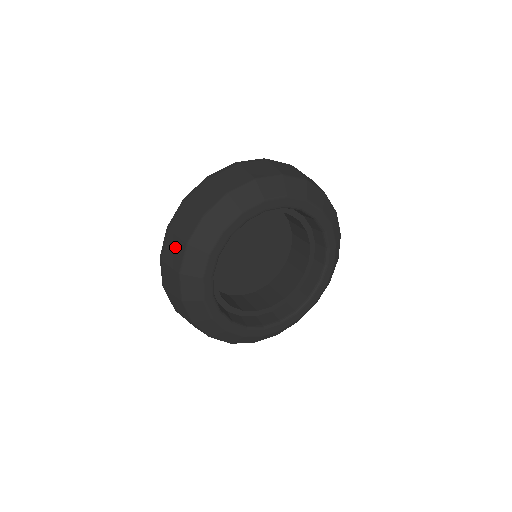
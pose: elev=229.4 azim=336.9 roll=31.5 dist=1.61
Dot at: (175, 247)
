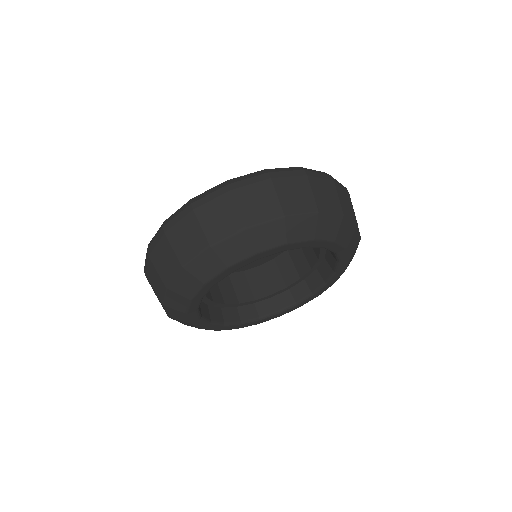
Dot at: occluded
